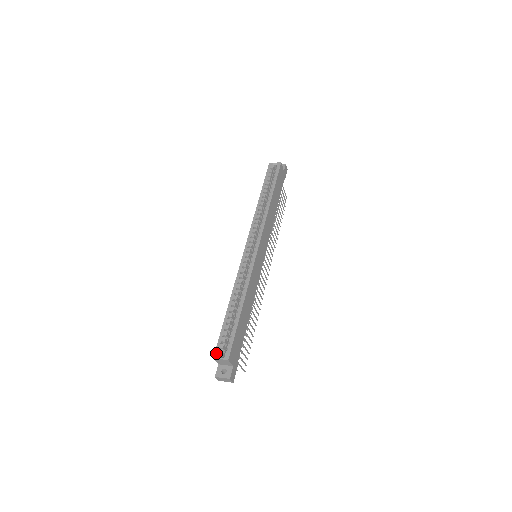
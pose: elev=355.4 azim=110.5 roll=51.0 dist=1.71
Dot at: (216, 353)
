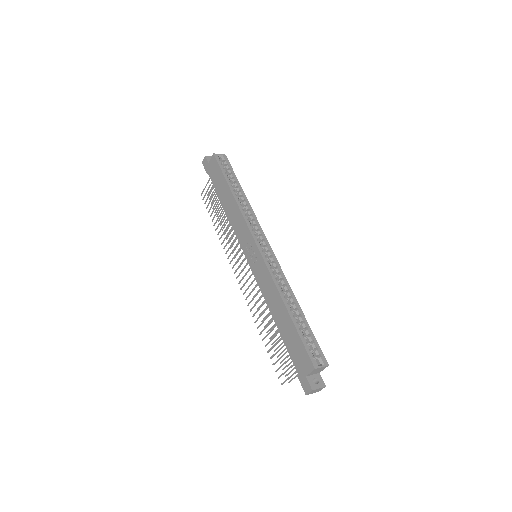
Dot at: (314, 363)
